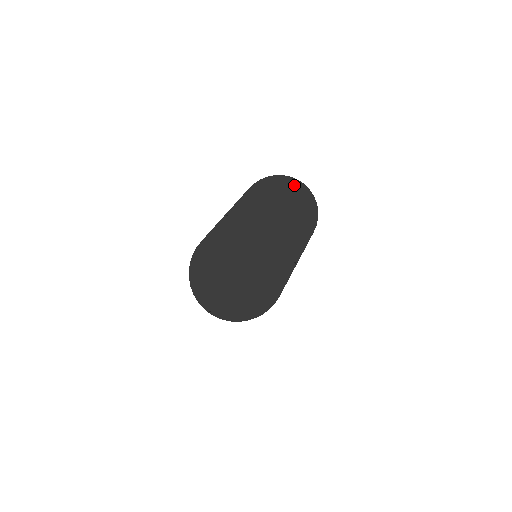
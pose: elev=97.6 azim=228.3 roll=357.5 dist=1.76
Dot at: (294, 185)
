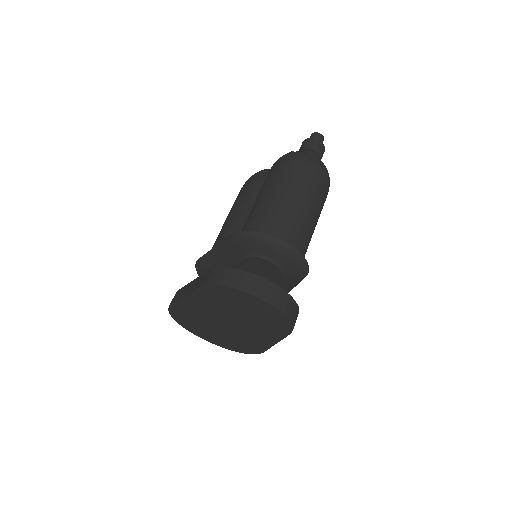
Dot at: (255, 300)
